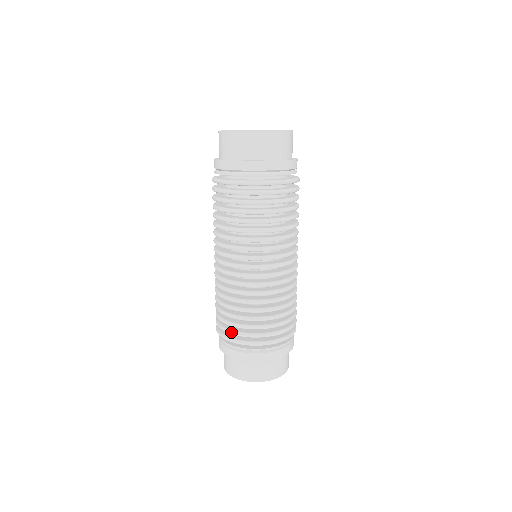
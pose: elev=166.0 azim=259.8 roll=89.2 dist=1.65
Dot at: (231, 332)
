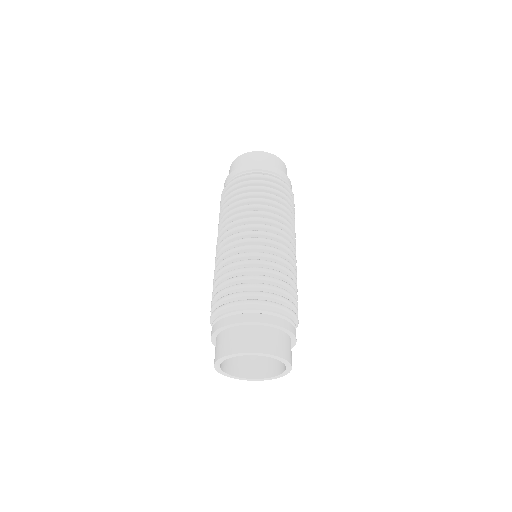
Dot at: (259, 292)
